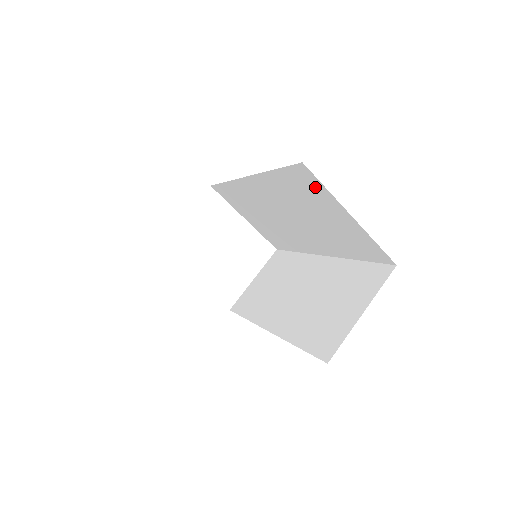
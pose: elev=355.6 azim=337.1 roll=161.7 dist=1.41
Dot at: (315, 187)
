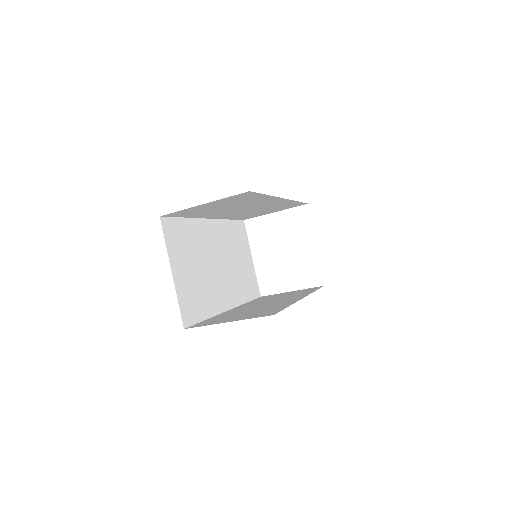
Dot at: occluded
